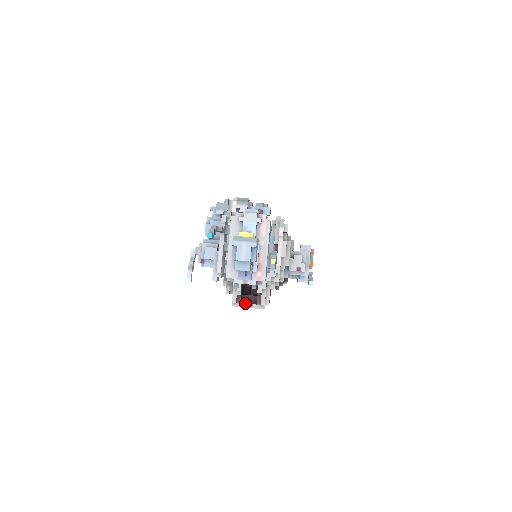
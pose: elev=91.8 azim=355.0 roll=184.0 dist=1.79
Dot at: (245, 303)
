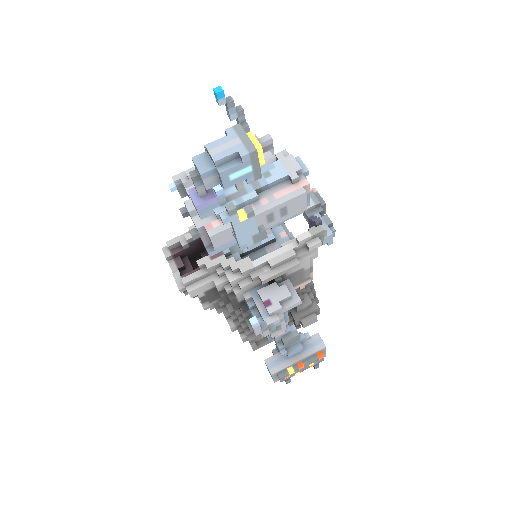
Dot at: (176, 263)
